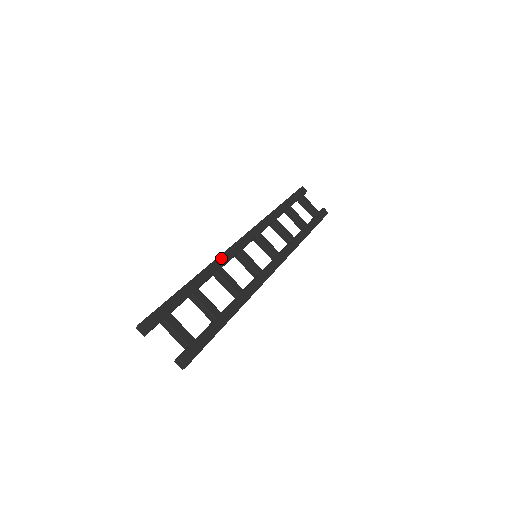
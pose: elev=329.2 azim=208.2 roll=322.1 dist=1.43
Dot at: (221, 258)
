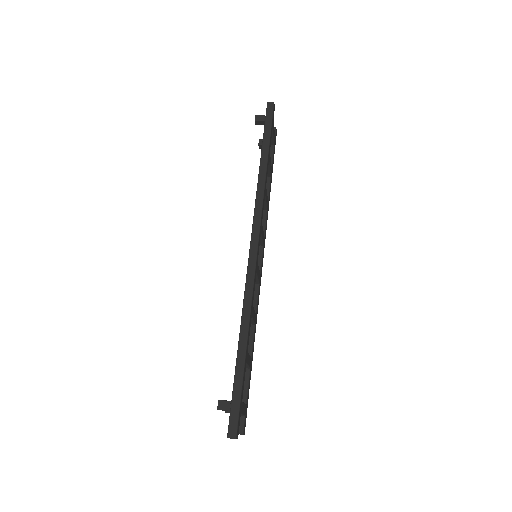
Dot at: (253, 294)
